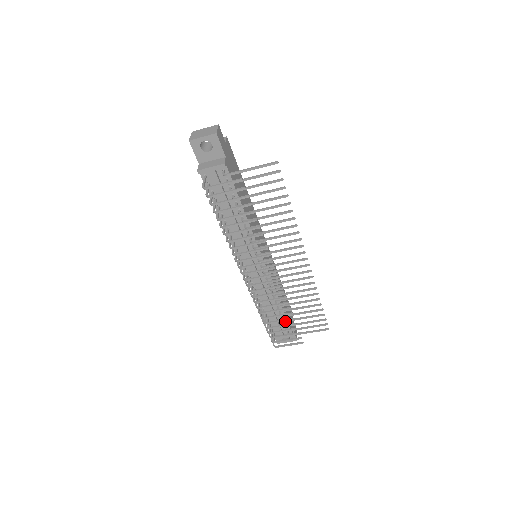
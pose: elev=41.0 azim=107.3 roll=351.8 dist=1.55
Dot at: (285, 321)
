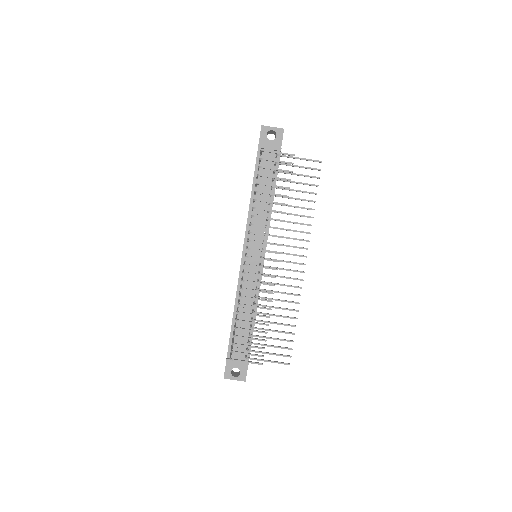
Dot at: (253, 335)
